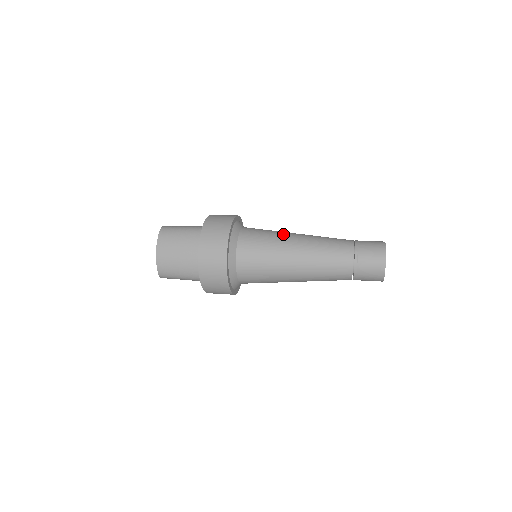
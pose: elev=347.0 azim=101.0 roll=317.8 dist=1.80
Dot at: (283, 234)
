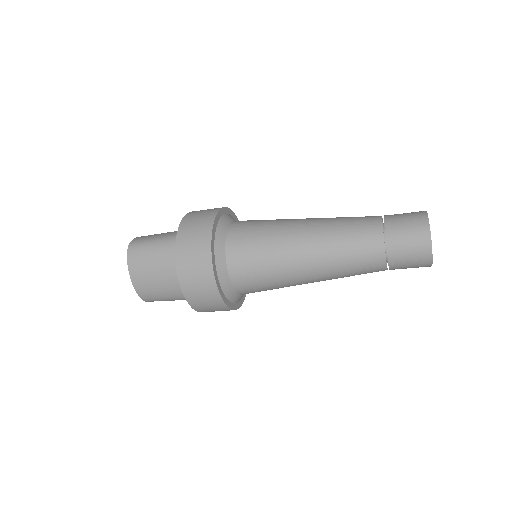
Dot at: (283, 229)
